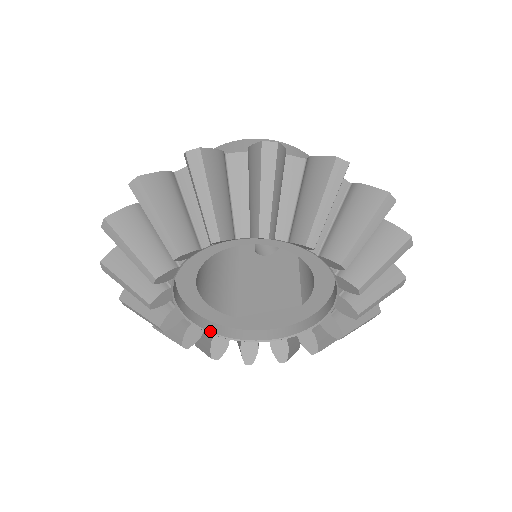
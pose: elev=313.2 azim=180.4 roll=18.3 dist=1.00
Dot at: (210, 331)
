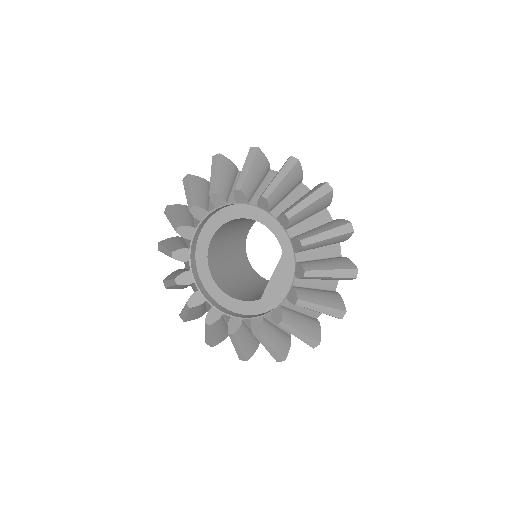
Dot at: (248, 318)
